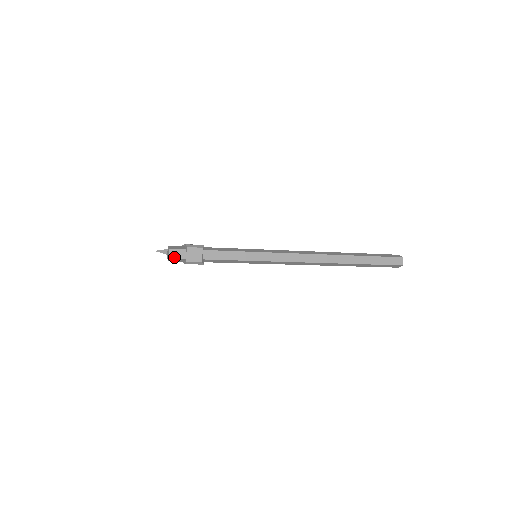
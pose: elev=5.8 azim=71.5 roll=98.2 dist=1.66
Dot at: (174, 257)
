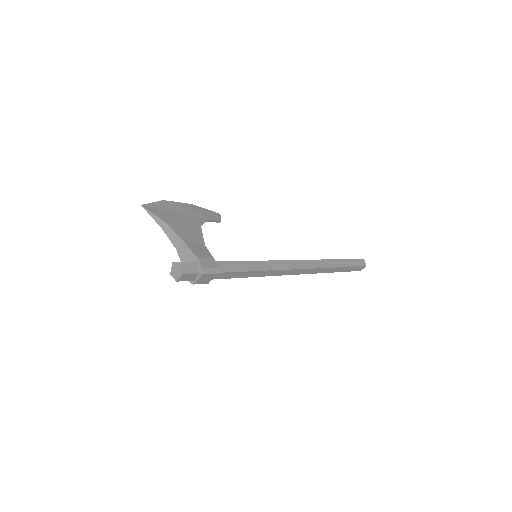
Dot at: (183, 280)
